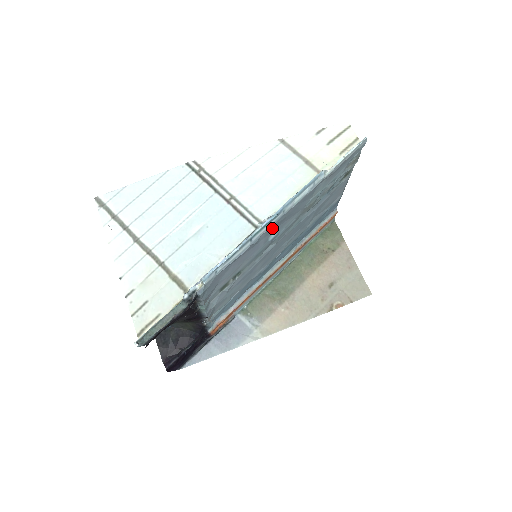
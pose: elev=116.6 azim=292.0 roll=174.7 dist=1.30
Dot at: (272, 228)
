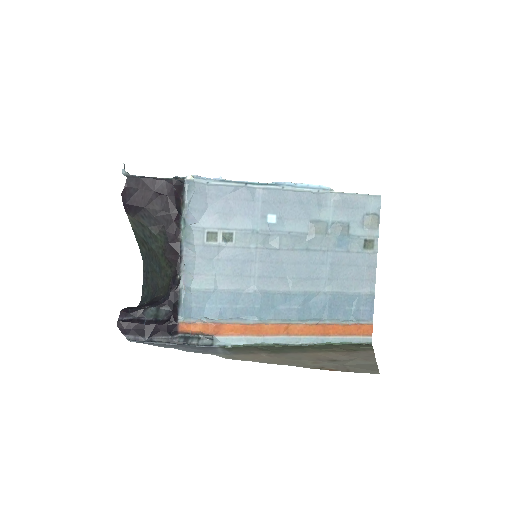
Dot at: (270, 199)
